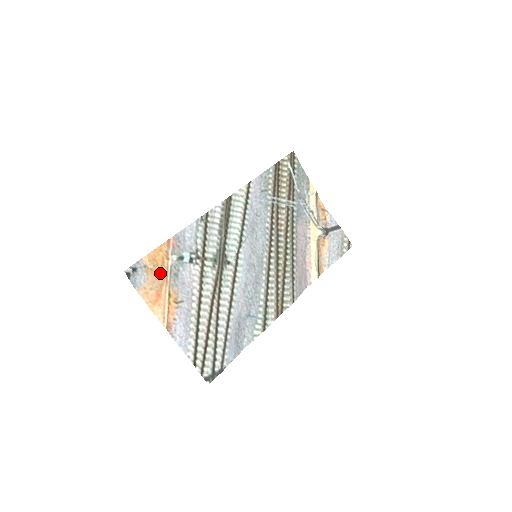
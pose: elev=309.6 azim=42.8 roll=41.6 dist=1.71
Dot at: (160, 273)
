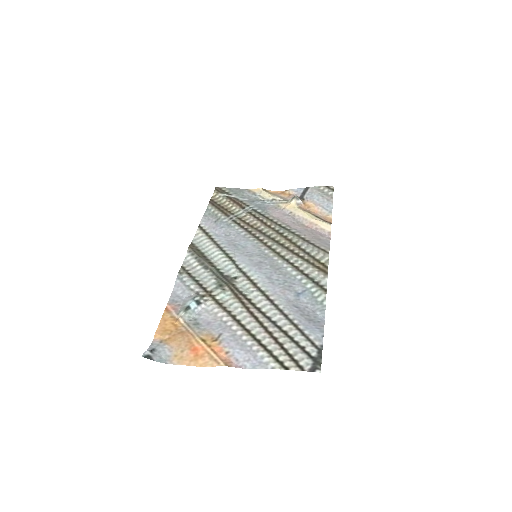
Dot at: (179, 334)
